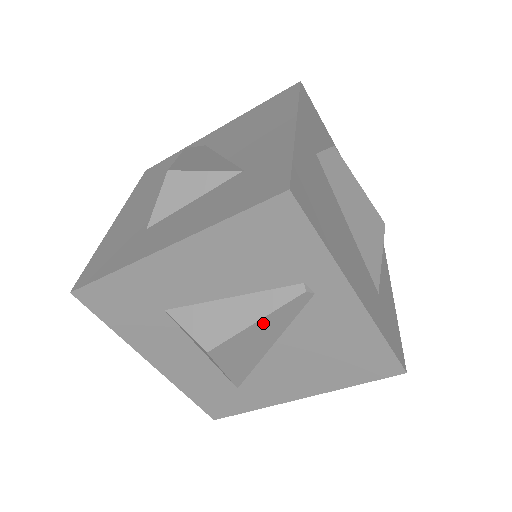
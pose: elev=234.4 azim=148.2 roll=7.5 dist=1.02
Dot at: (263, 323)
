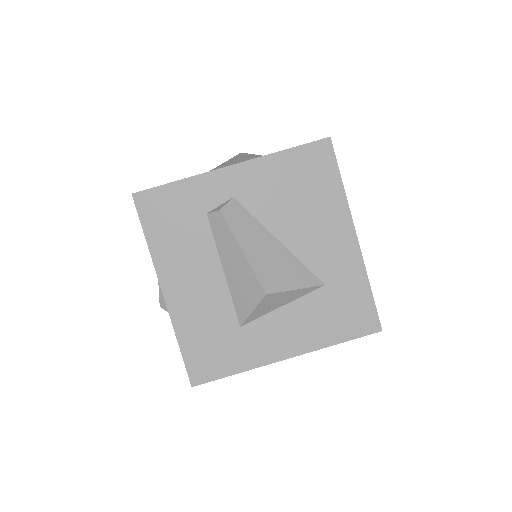
Dot at: occluded
